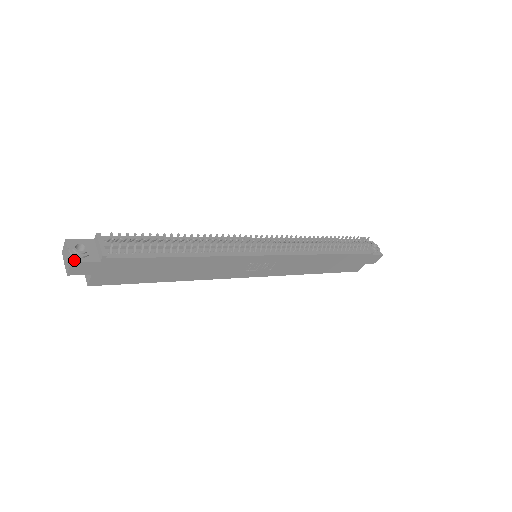
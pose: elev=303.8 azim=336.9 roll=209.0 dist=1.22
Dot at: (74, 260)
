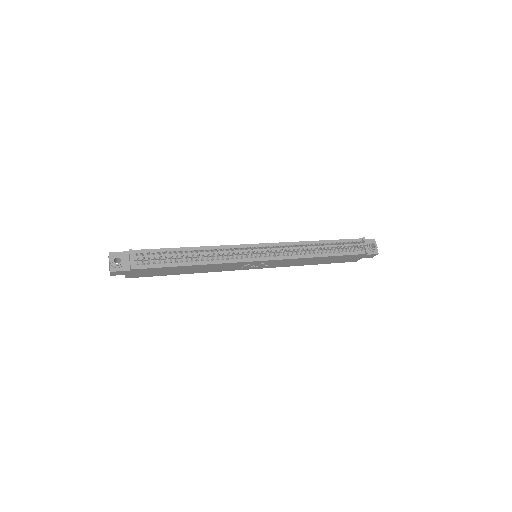
Dot at: (113, 270)
